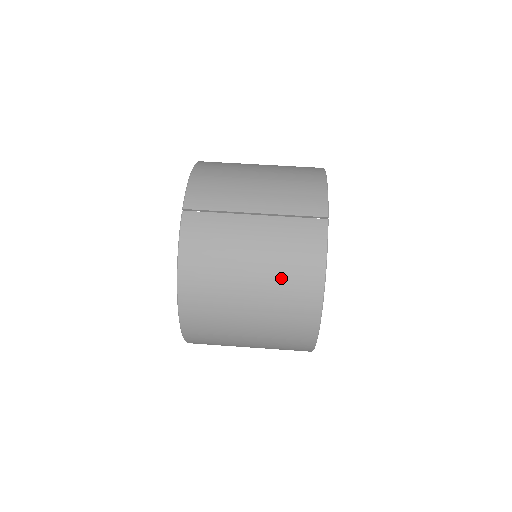
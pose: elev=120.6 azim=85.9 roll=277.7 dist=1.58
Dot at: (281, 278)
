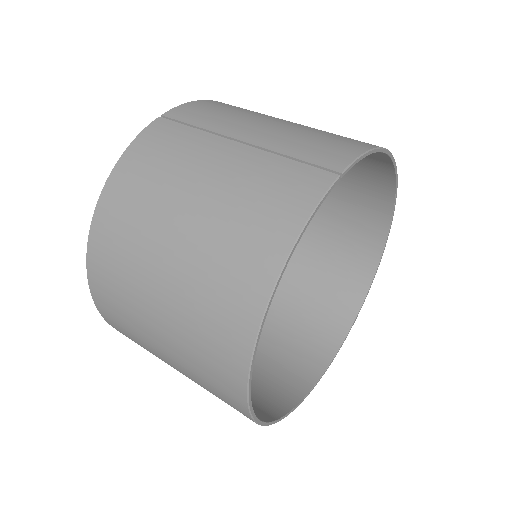
Dot at: (223, 233)
